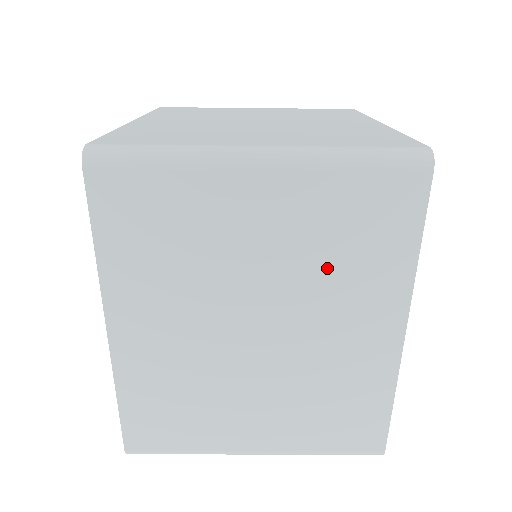
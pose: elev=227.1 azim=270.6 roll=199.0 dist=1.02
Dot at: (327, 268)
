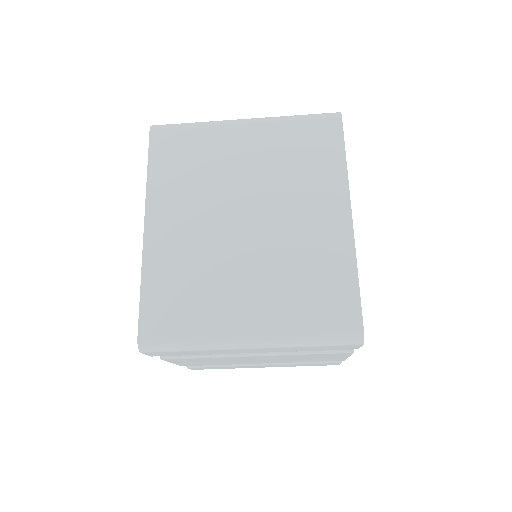
Dot at: (290, 174)
